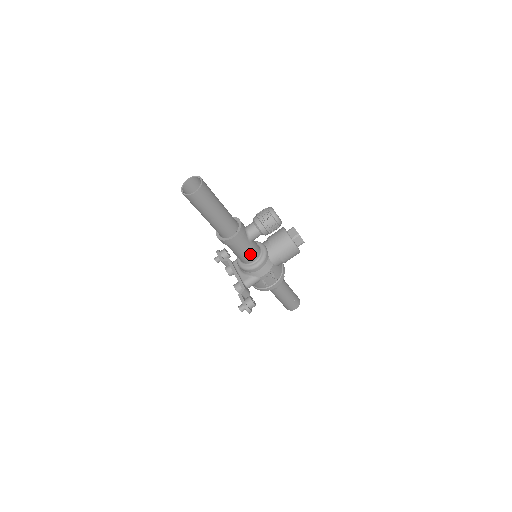
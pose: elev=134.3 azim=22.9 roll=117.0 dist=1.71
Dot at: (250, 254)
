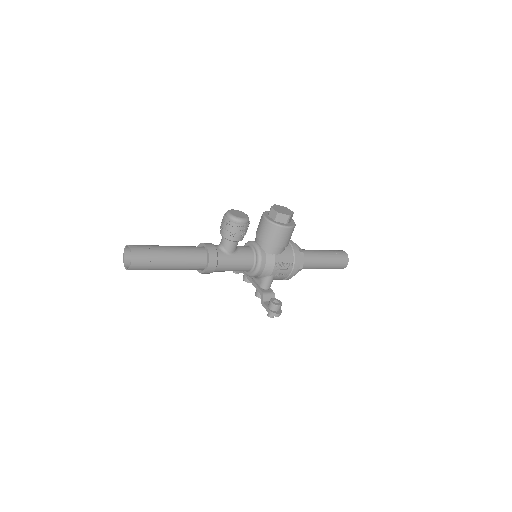
Dot at: (242, 264)
